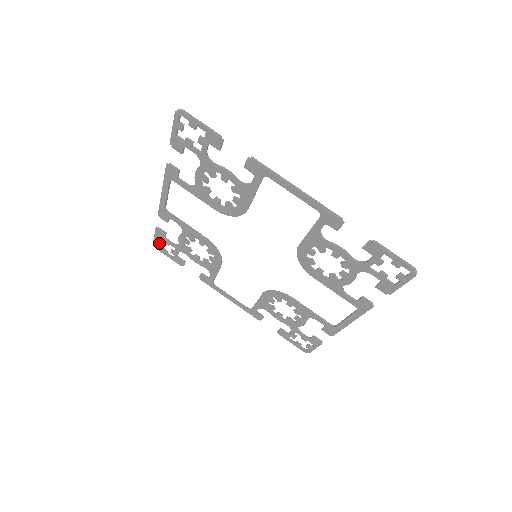
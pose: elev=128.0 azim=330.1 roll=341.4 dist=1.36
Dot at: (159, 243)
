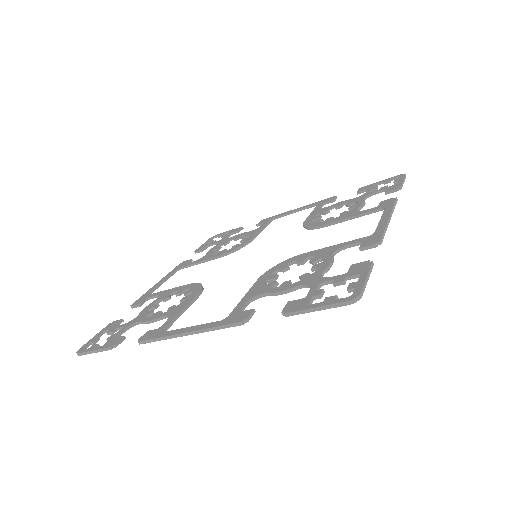
Dot at: occluded
